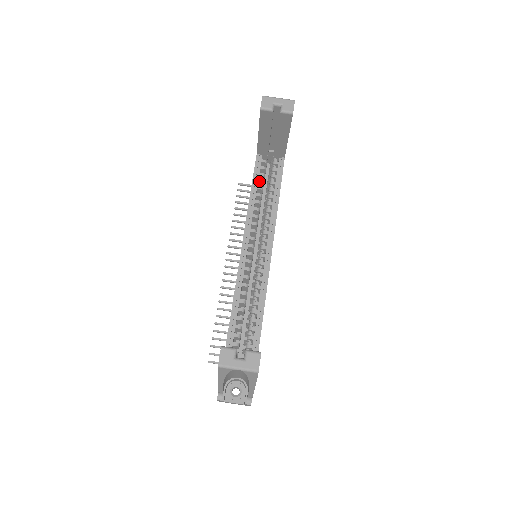
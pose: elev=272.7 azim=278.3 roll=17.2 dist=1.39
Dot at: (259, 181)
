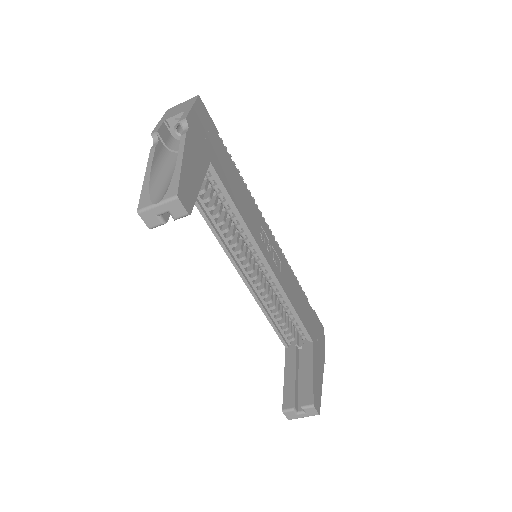
Dot at: (204, 202)
